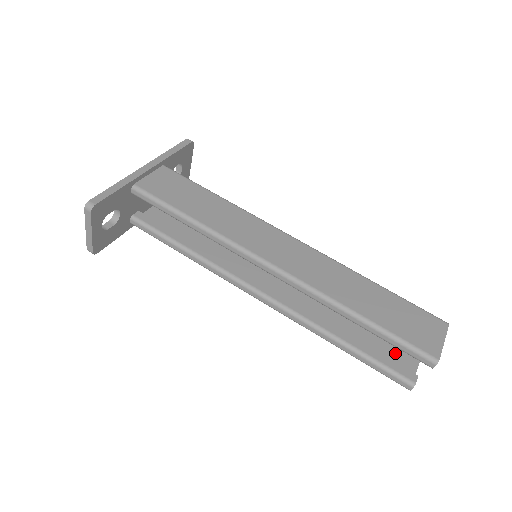
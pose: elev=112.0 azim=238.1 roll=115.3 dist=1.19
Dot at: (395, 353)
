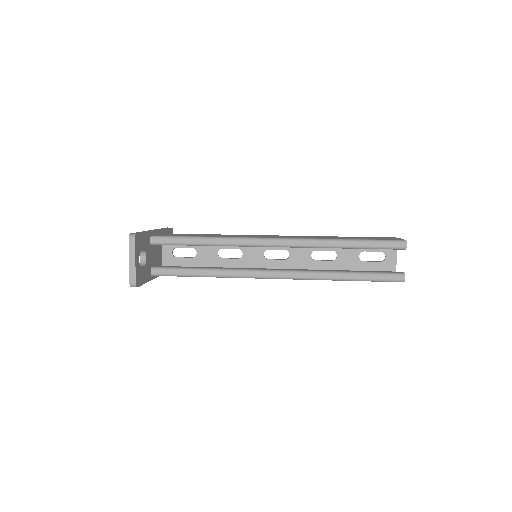
Dot at: occluded
